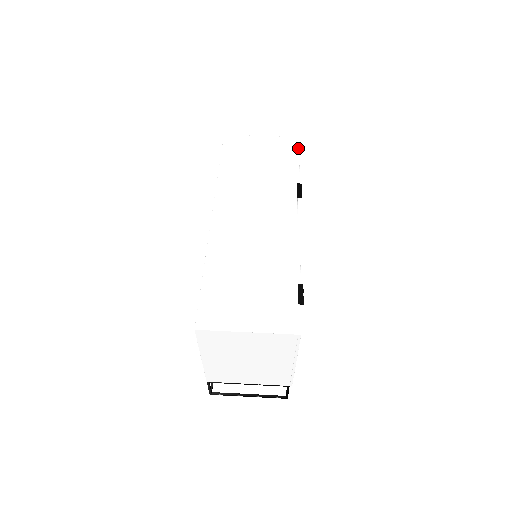
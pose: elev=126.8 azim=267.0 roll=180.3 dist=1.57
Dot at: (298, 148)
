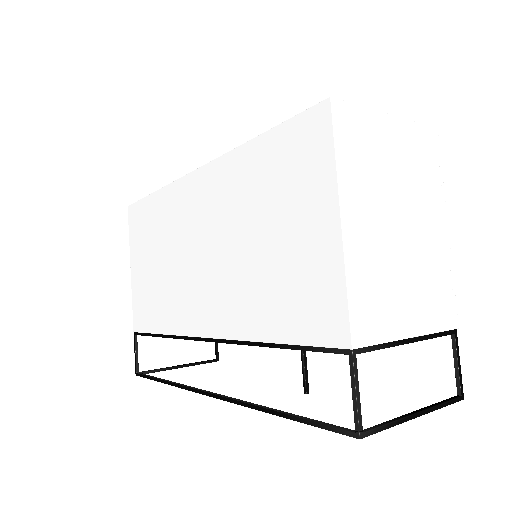
Dot at: occluded
